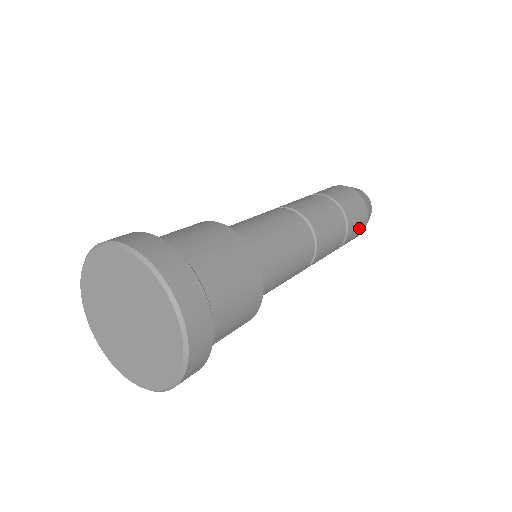
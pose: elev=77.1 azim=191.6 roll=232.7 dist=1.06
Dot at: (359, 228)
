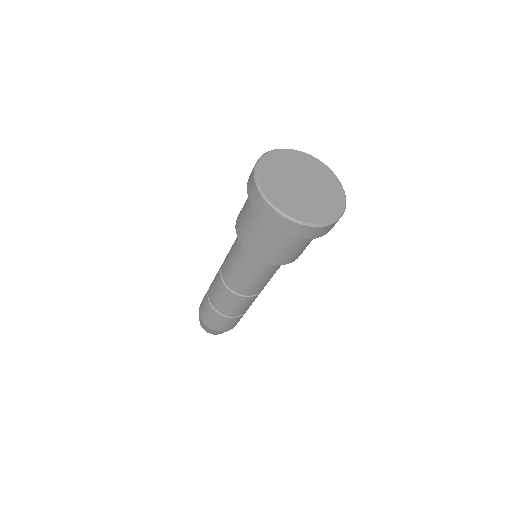
Dot at: occluded
